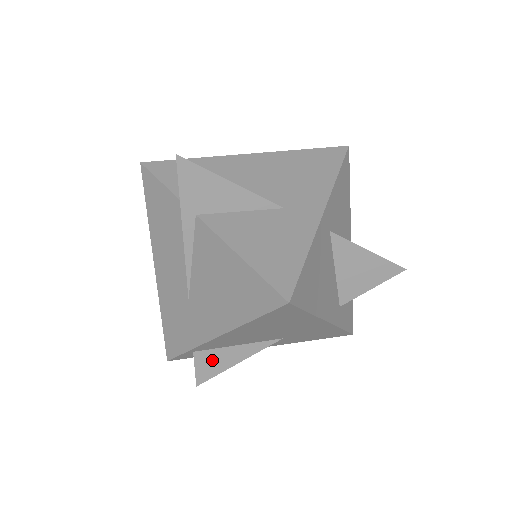
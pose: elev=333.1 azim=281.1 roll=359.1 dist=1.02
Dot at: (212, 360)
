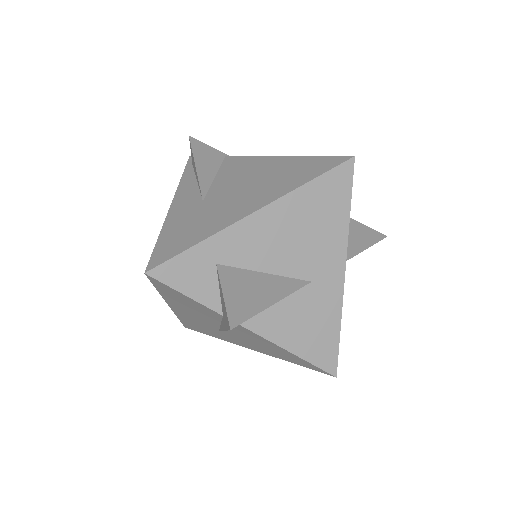
Dot at: occluded
